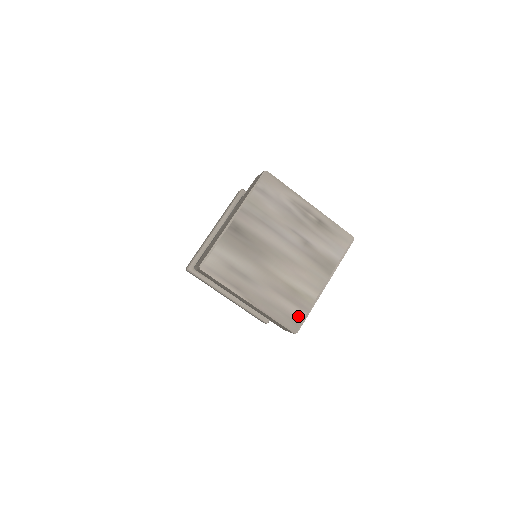
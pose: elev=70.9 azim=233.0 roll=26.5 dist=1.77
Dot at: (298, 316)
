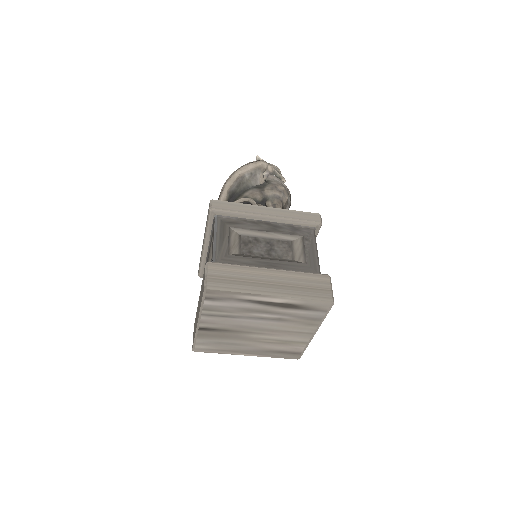
Dot at: (296, 352)
